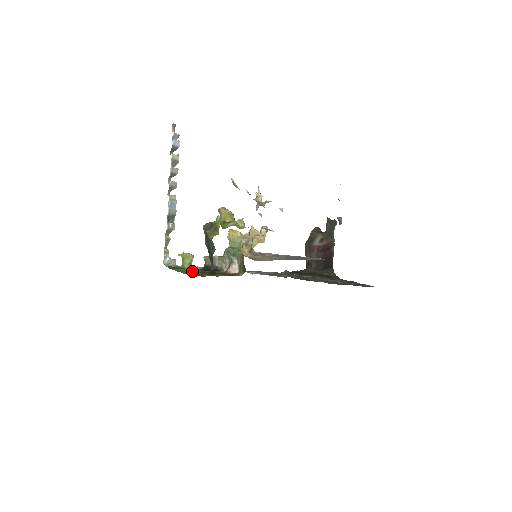
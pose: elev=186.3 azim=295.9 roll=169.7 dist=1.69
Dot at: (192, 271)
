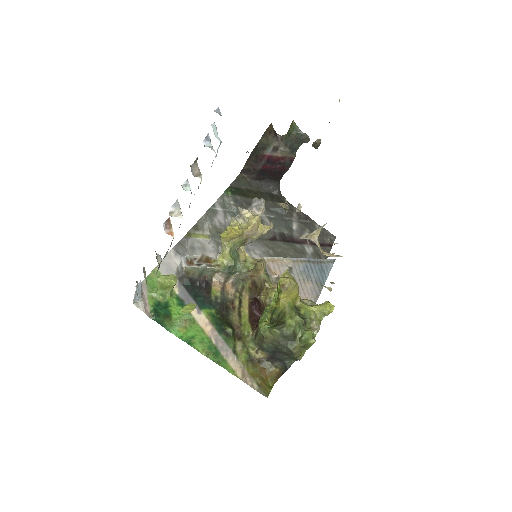
Dot at: (207, 331)
